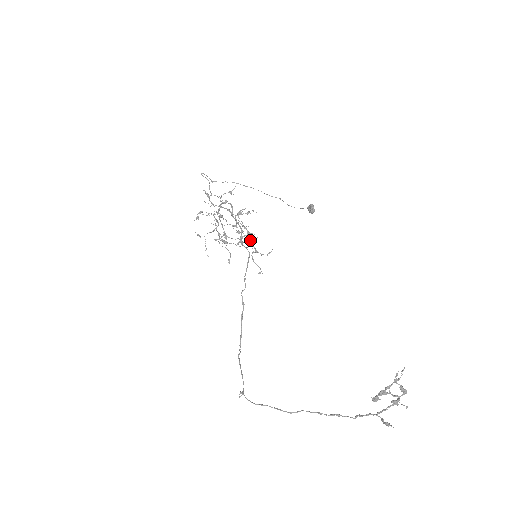
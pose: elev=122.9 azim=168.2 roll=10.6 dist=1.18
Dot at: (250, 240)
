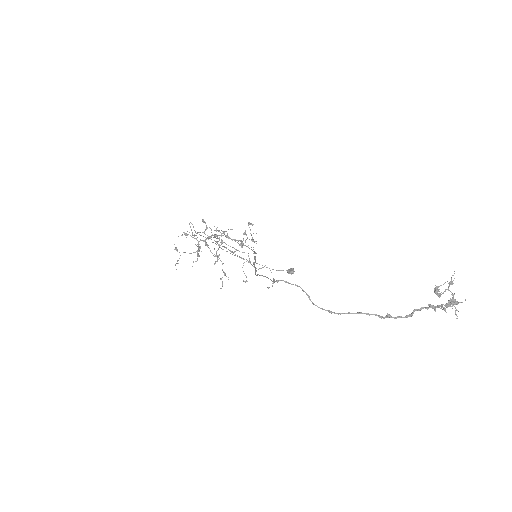
Dot at: occluded
